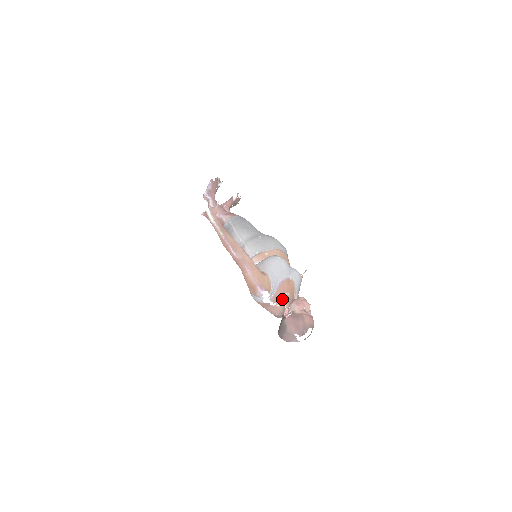
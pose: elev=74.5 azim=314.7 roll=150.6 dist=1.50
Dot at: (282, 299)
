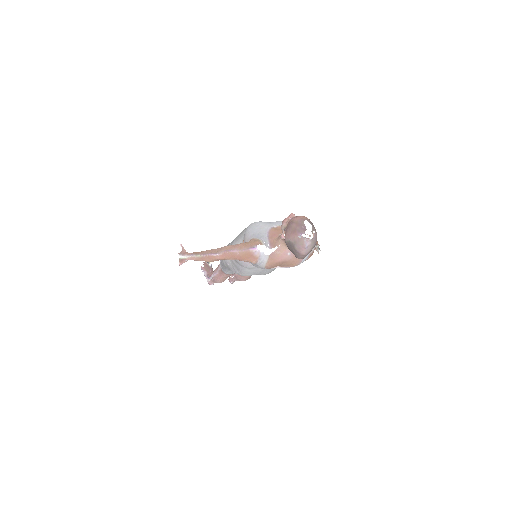
Dot at: (278, 239)
